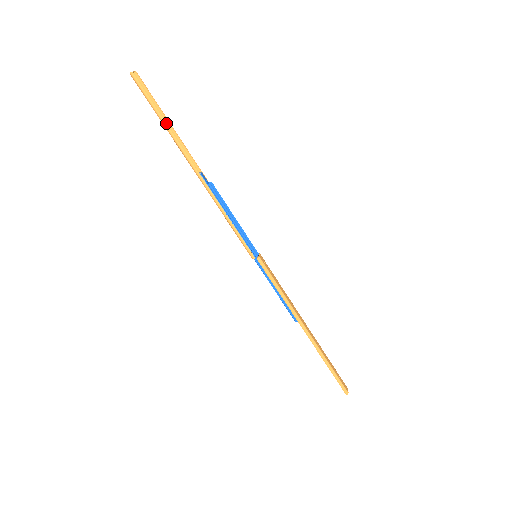
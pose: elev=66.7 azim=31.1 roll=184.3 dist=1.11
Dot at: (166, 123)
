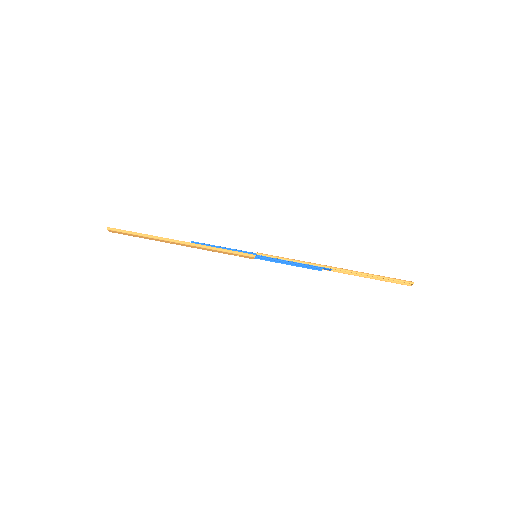
Dot at: (143, 234)
